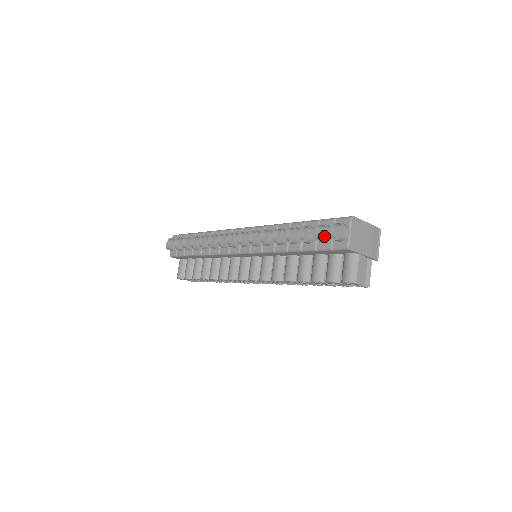
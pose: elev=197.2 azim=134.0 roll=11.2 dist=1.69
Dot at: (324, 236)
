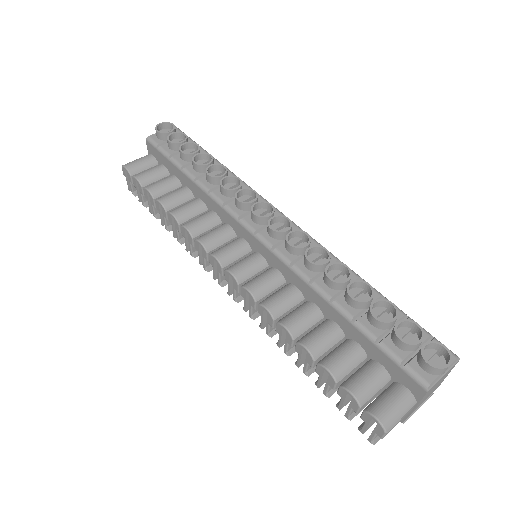
Dot at: occluded
